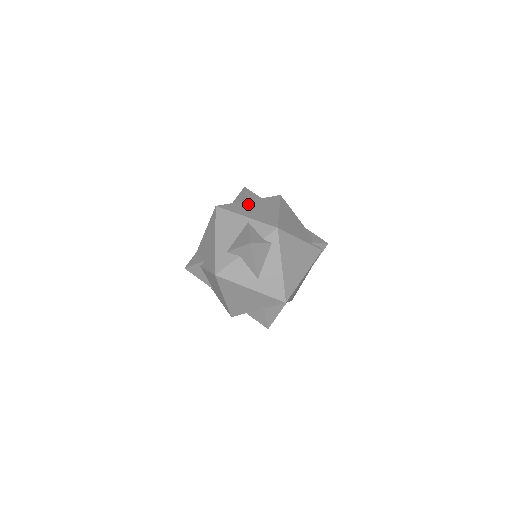
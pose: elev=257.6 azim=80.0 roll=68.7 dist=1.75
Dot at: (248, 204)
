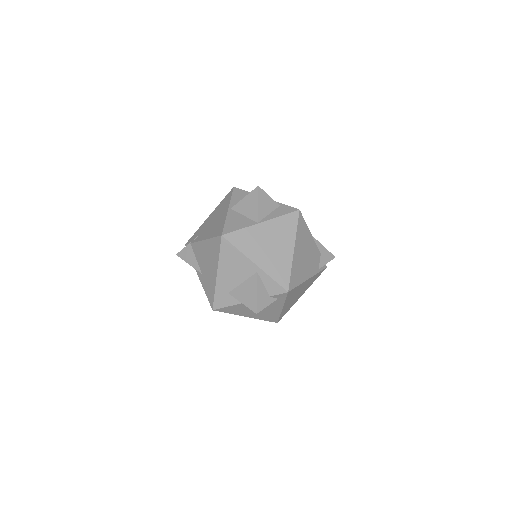
Dot at: (260, 233)
